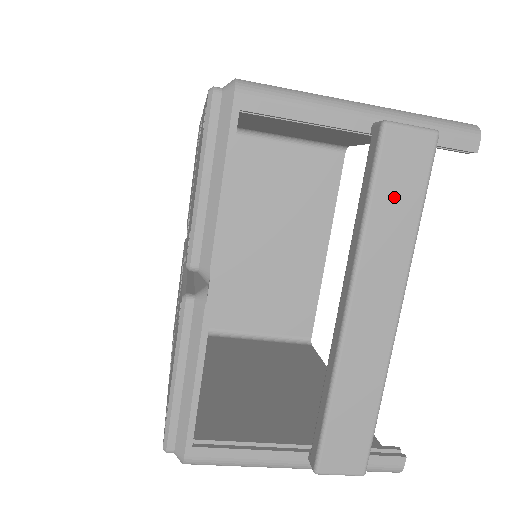
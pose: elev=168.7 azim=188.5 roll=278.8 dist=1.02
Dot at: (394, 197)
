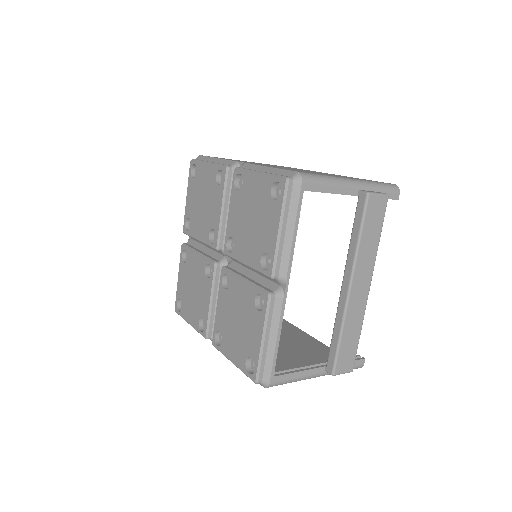
Dot at: (371, 229)
